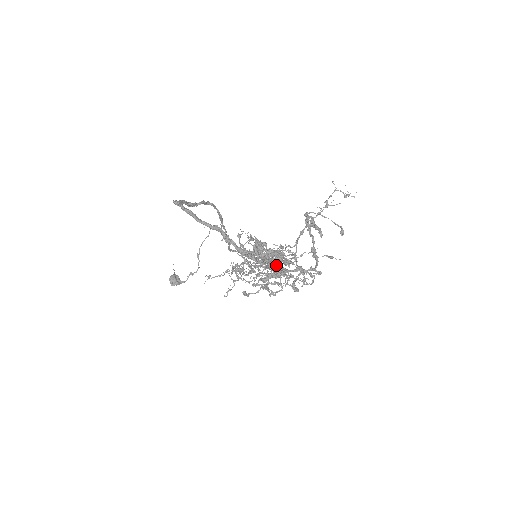
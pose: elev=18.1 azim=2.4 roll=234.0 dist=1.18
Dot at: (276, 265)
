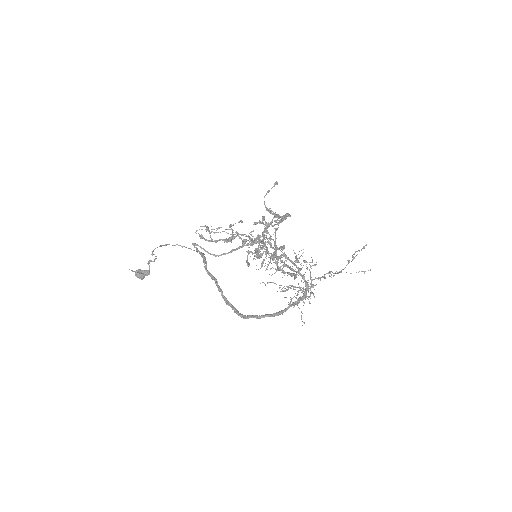
Dot at: occluded
